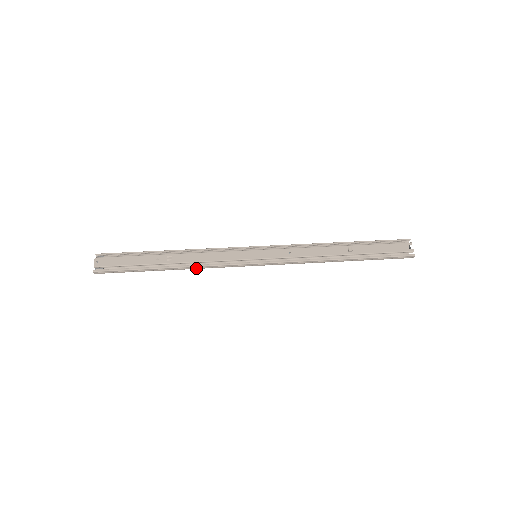
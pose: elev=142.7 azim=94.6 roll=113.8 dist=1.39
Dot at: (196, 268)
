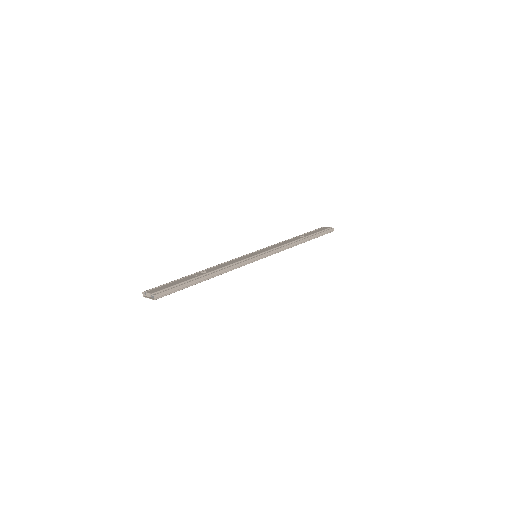
Dot at: (227, 271)
